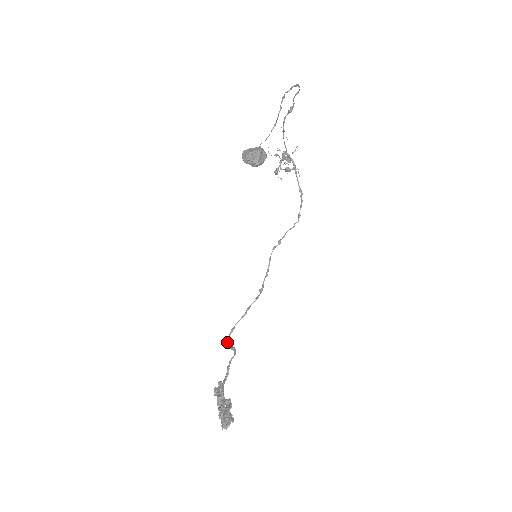
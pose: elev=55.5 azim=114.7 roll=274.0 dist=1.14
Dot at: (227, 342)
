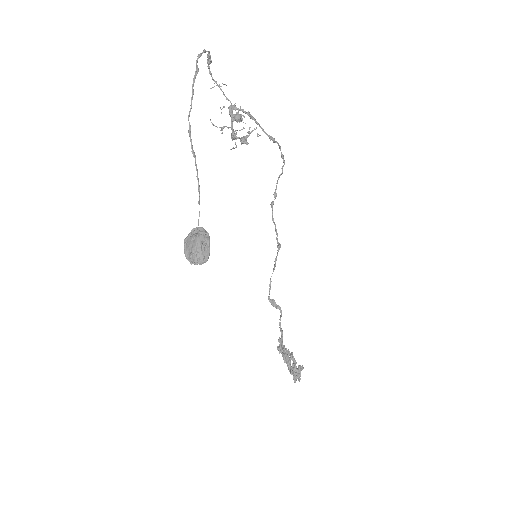
Dot at: (270, 301)
